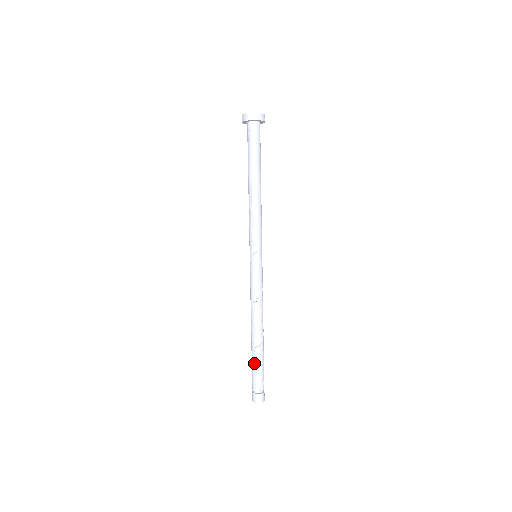
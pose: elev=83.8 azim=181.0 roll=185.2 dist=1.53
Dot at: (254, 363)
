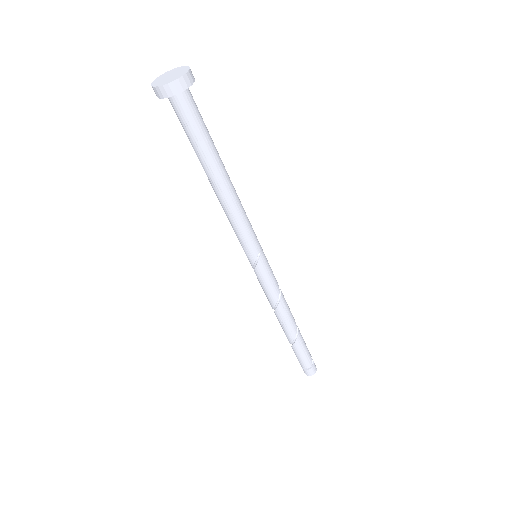
Dot at: (299, 349)
